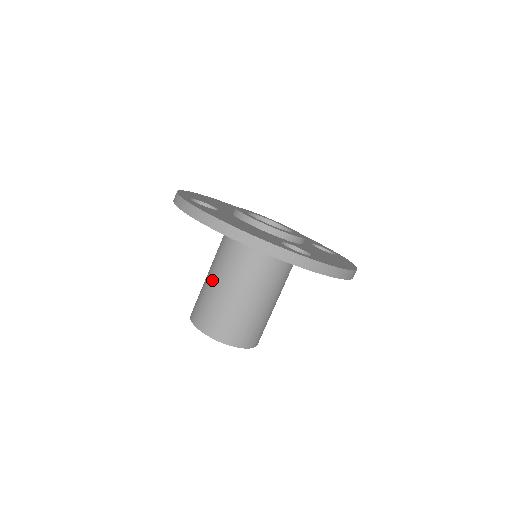
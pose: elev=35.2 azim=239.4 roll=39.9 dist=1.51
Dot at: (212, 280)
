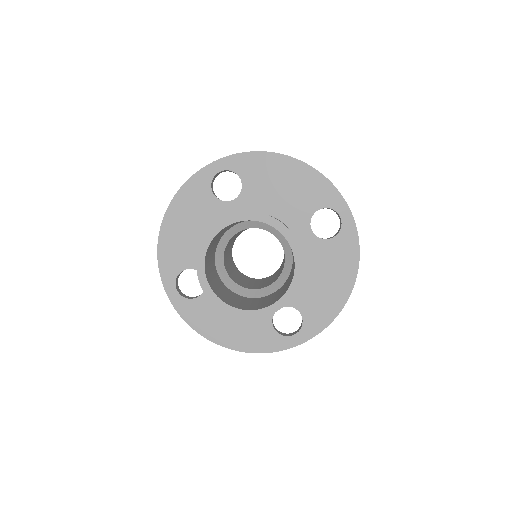
Dot at: occluded
